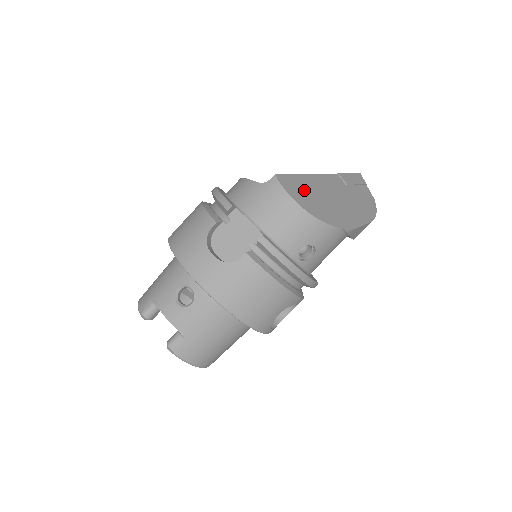
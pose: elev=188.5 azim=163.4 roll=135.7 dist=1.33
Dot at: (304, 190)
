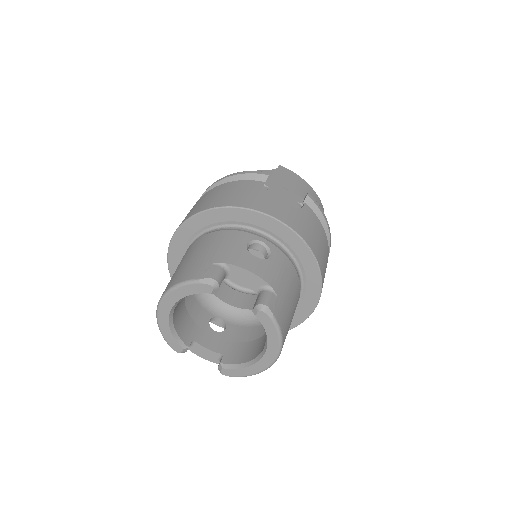
Dot at: occluded
